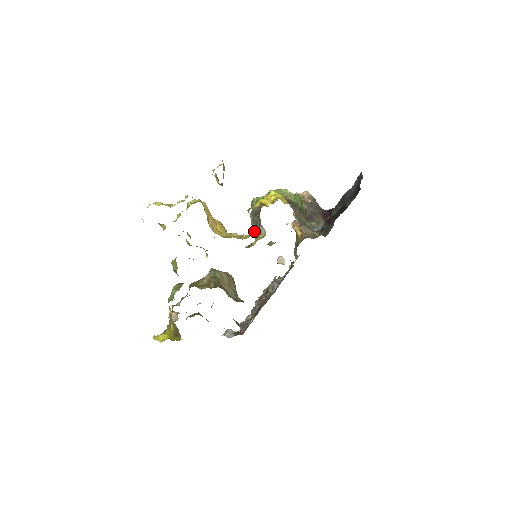
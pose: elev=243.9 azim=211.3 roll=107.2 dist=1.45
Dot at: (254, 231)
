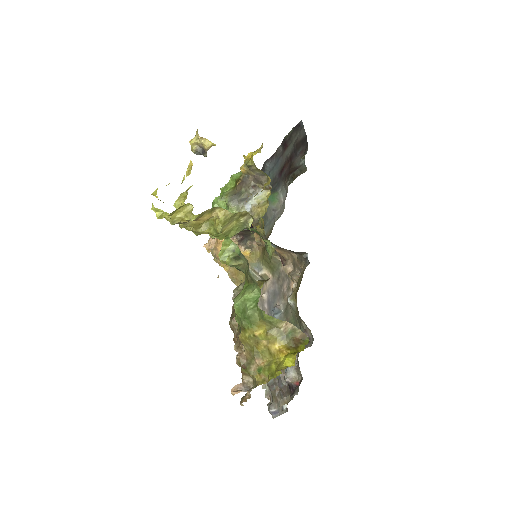
Dot at: occluded
